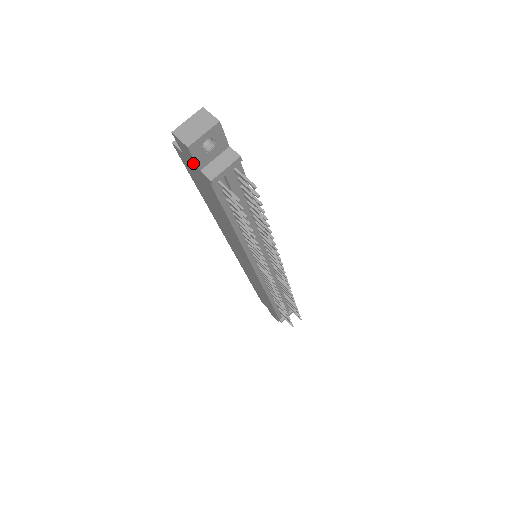
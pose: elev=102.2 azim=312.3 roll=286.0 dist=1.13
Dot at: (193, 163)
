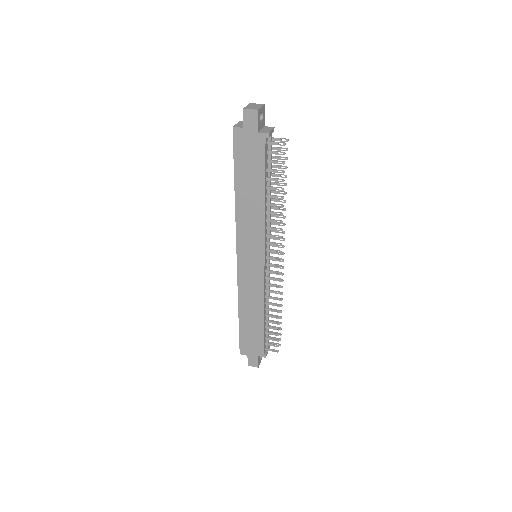
Dot at: (253, 129)
